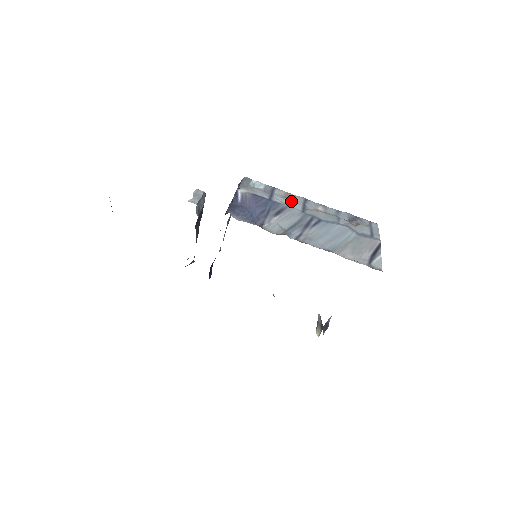
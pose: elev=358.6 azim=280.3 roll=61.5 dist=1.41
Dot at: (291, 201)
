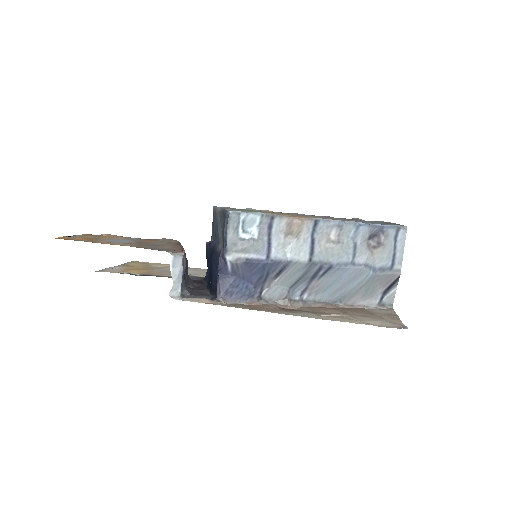
Dot at: (295, 242)
